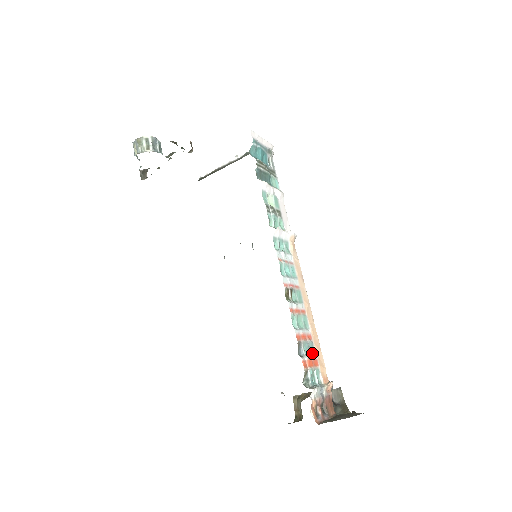
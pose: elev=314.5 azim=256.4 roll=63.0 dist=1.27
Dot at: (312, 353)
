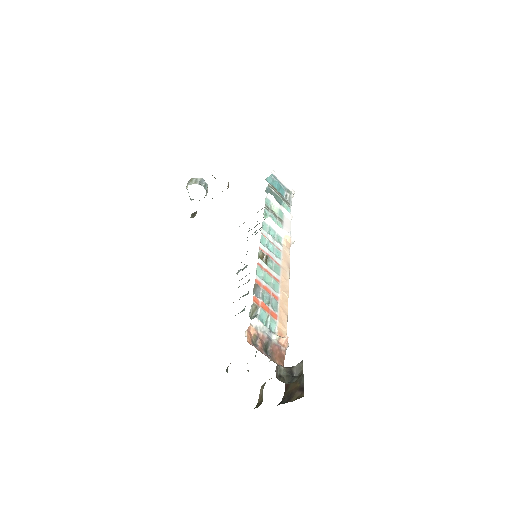
Dot at: (273, 308)
